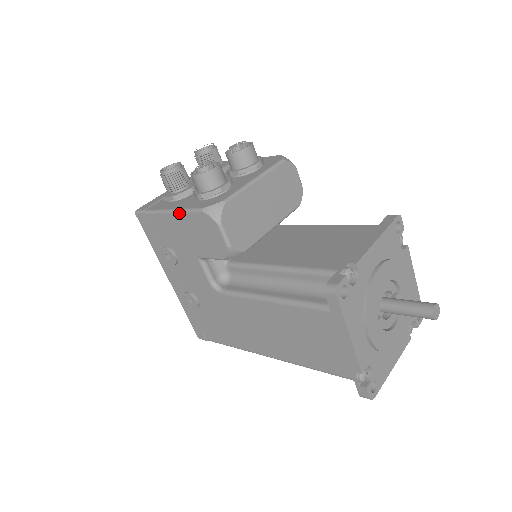
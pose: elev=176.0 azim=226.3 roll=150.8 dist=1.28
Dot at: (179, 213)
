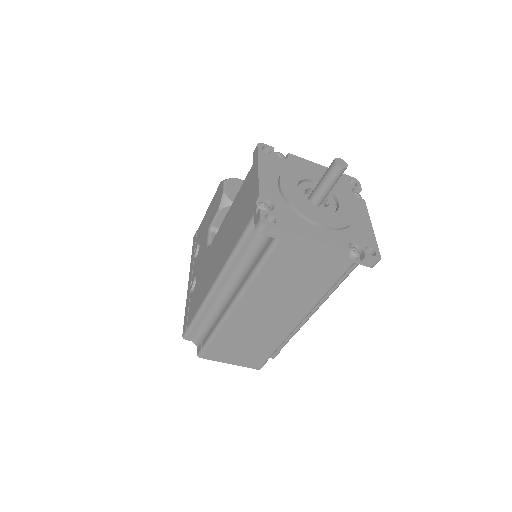
Dot at: (211, 202)
